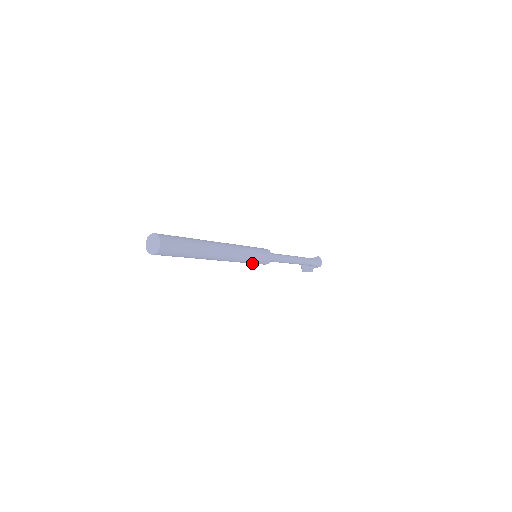
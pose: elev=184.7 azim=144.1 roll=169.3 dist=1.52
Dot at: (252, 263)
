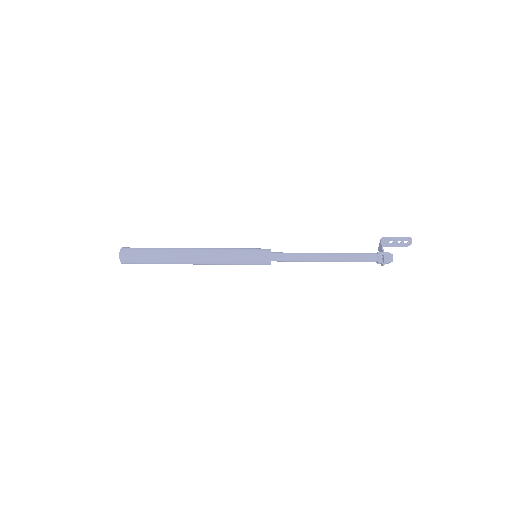
Dot at: occluded
